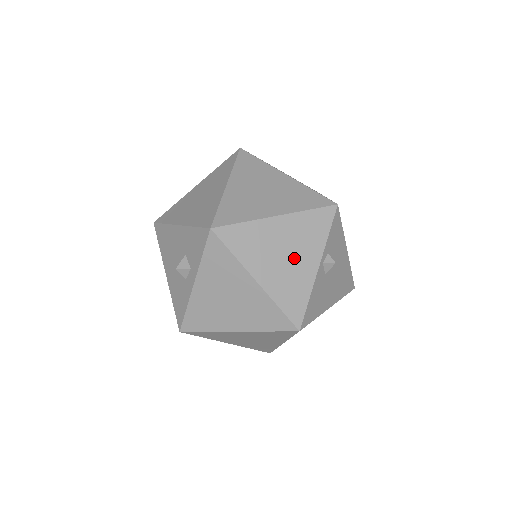
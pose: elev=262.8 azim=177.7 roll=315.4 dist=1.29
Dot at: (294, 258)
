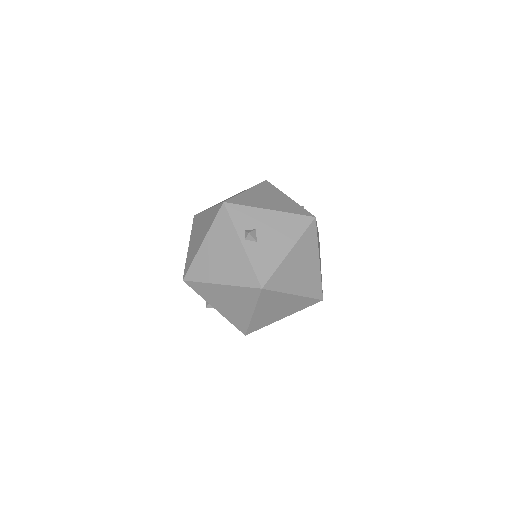
Dot at: (227, 254)
